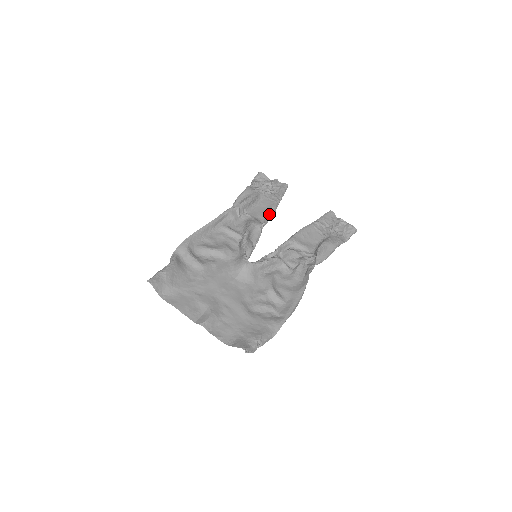
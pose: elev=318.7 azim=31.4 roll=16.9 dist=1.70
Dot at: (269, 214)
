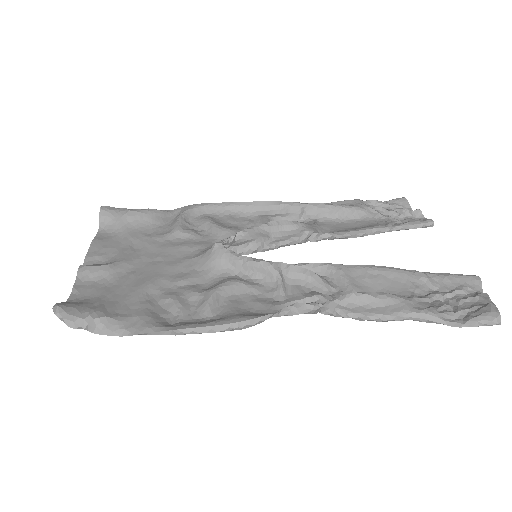
Dot at: (346, 231)
